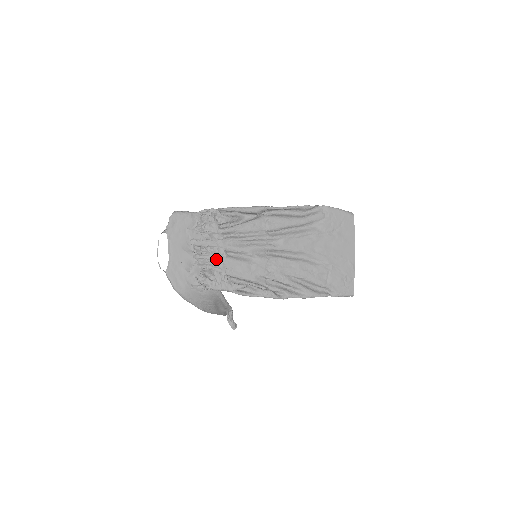
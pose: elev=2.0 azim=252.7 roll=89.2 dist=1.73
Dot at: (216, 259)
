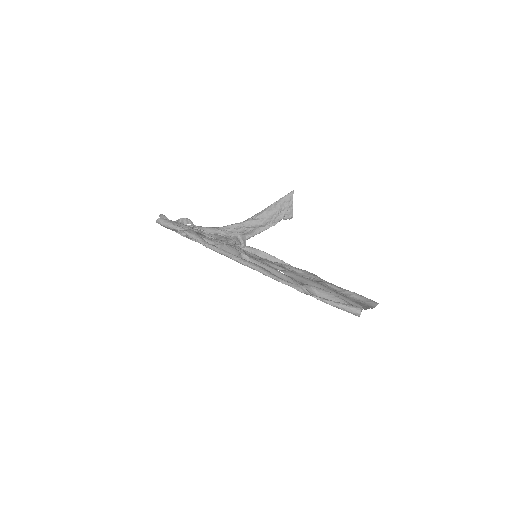
Dot at: occluded
